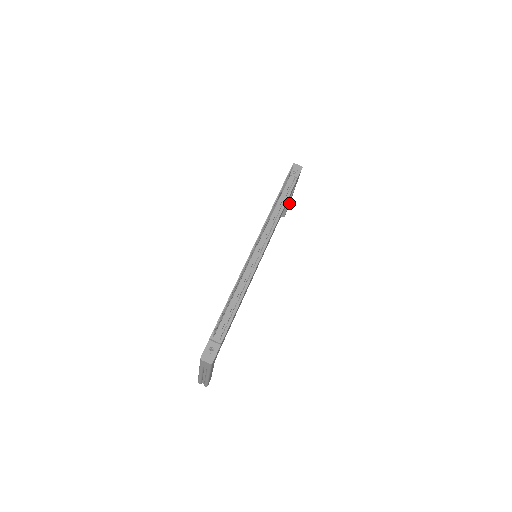
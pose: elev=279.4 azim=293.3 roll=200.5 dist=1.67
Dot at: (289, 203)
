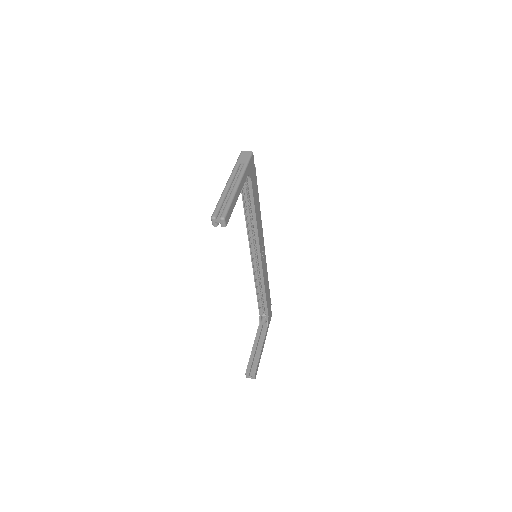
Dot at: (260, 357)
